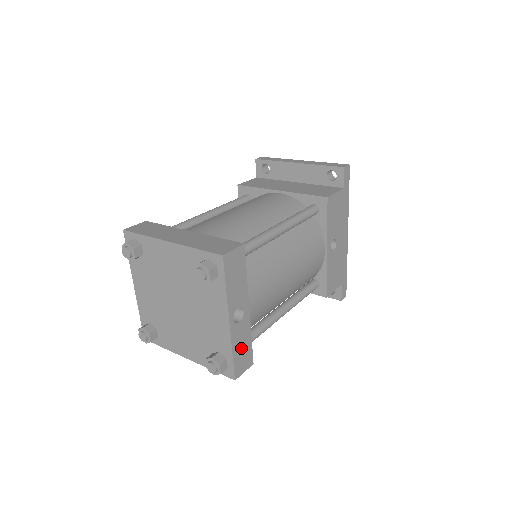
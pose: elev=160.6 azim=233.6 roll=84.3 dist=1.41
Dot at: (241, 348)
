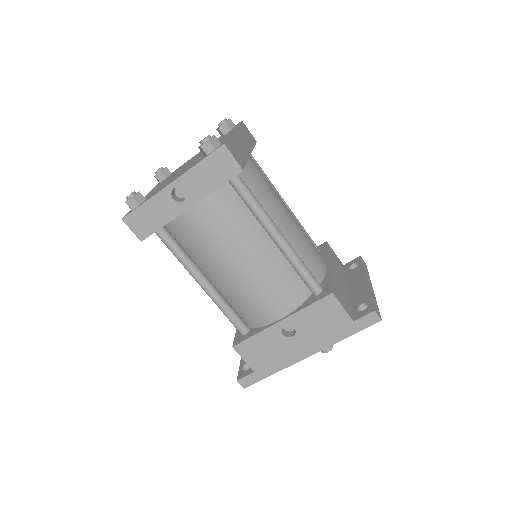
Dot at: (152, 214)
